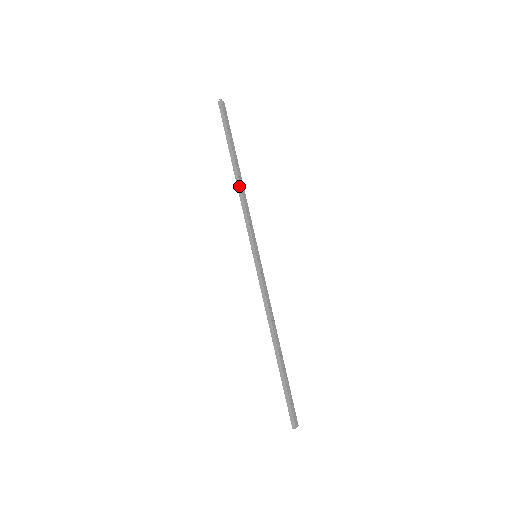
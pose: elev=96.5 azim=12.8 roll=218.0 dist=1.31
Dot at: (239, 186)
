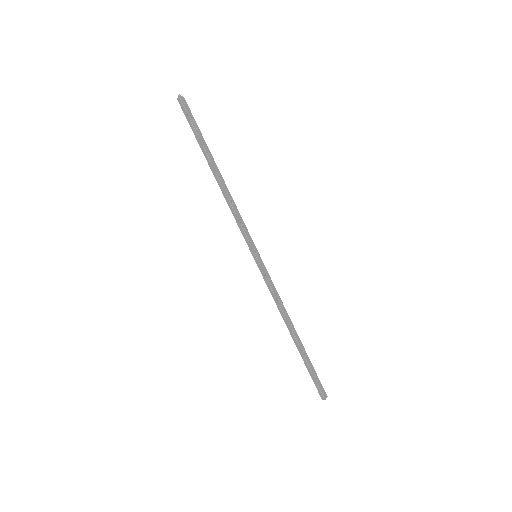
Dot at: (222, 189)
